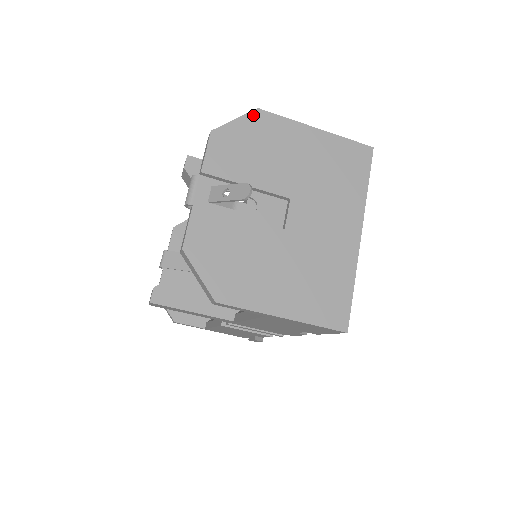
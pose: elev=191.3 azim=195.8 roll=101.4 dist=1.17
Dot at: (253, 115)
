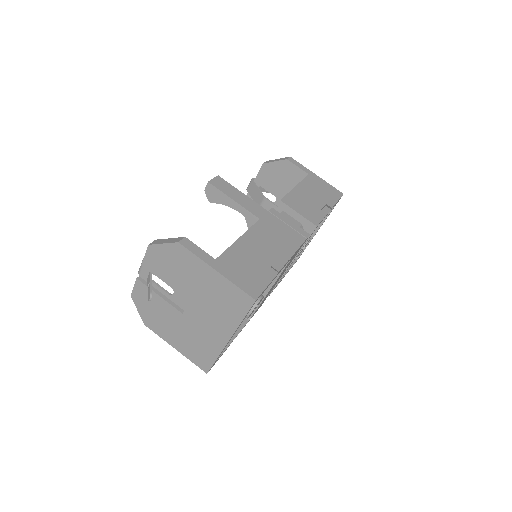
Dot at: (174, 245)
